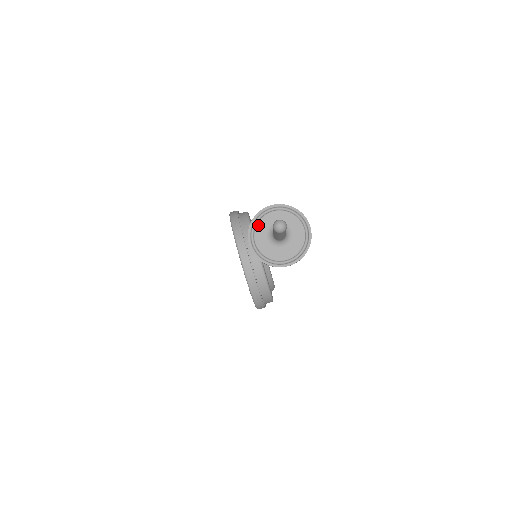
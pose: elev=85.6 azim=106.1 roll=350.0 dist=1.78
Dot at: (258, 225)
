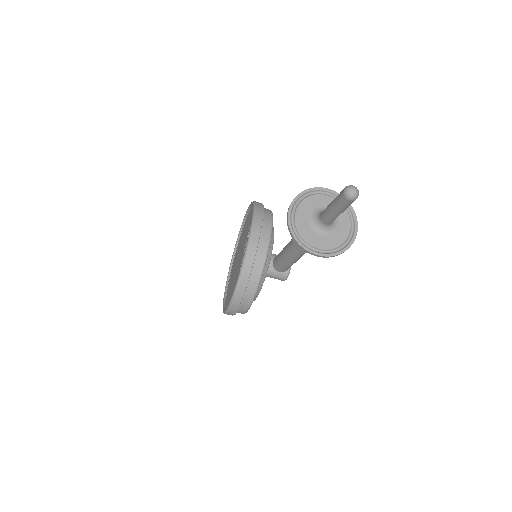
Dot at: (307, 199)
